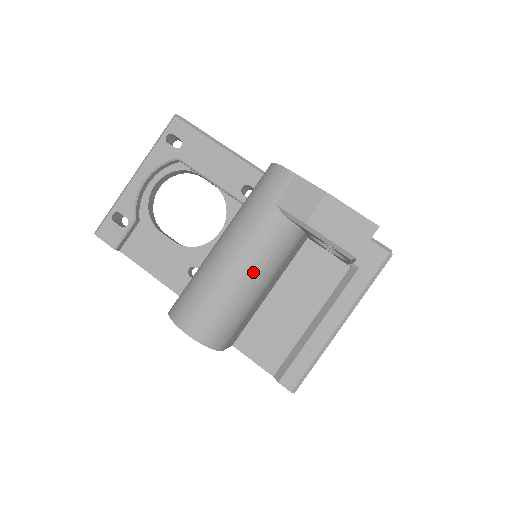
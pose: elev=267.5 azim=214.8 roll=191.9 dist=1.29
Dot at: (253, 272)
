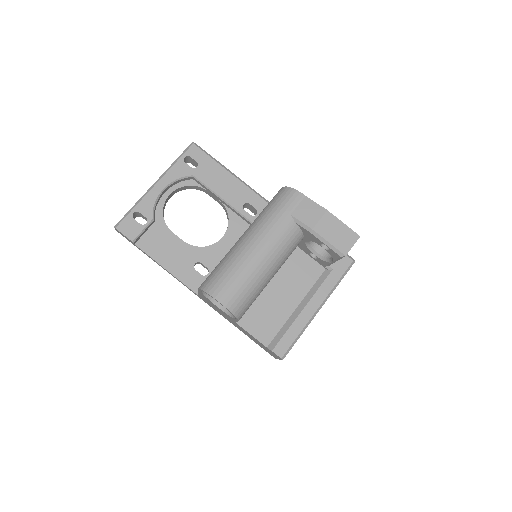
Dot at: (271, 261)
